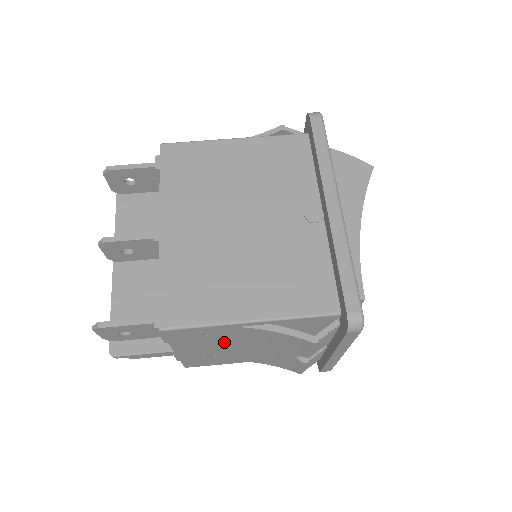
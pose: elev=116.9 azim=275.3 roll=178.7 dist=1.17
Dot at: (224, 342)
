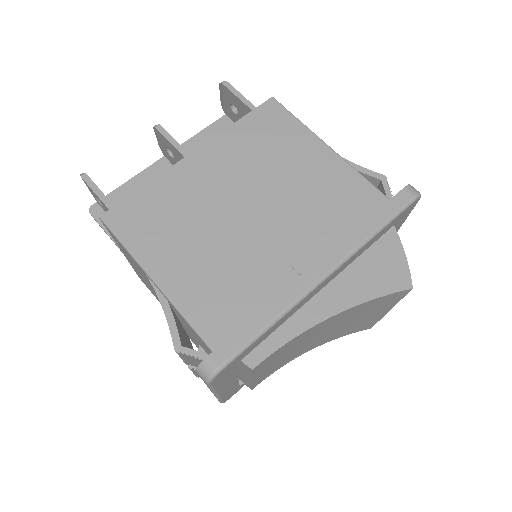
Dot at: occluded
